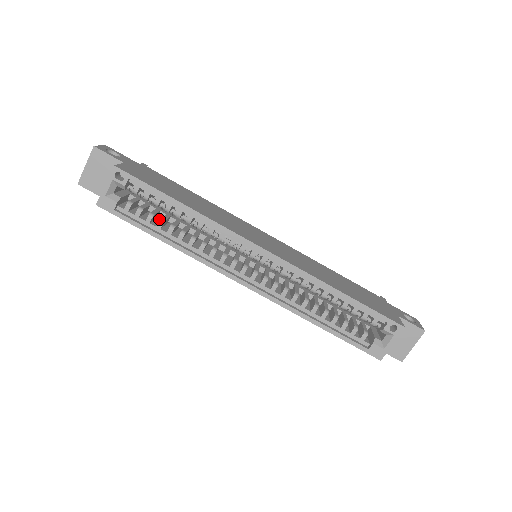
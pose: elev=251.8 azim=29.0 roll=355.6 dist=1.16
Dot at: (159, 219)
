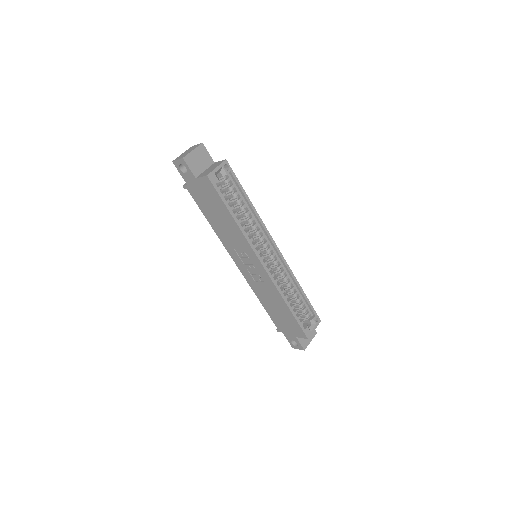
Dot at: occluded
